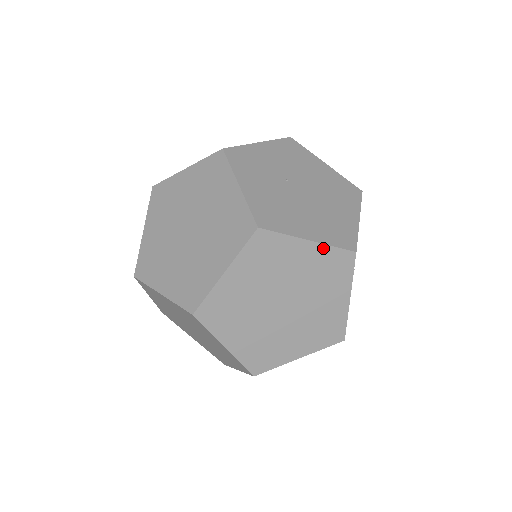
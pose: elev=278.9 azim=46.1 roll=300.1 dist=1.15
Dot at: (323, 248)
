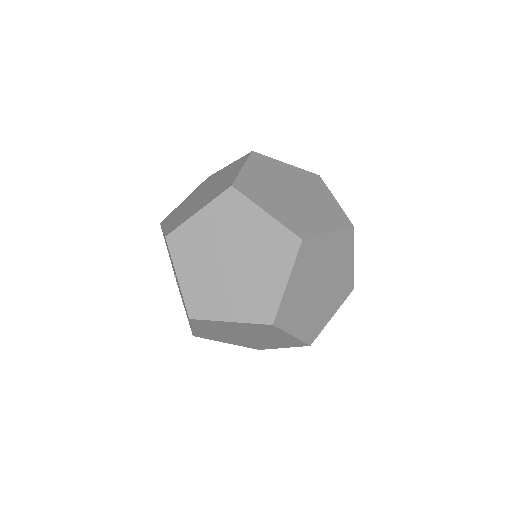
Dot at: (337, 307)
